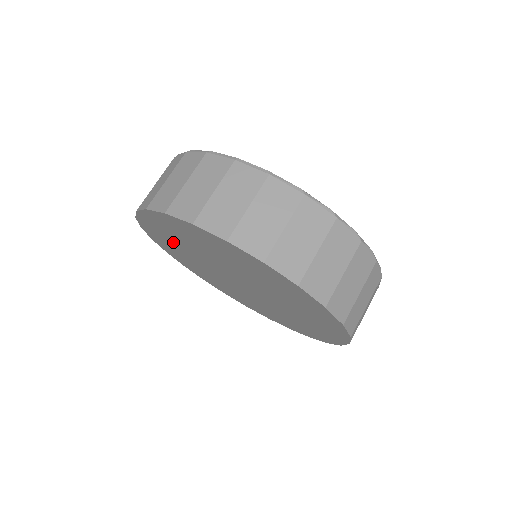
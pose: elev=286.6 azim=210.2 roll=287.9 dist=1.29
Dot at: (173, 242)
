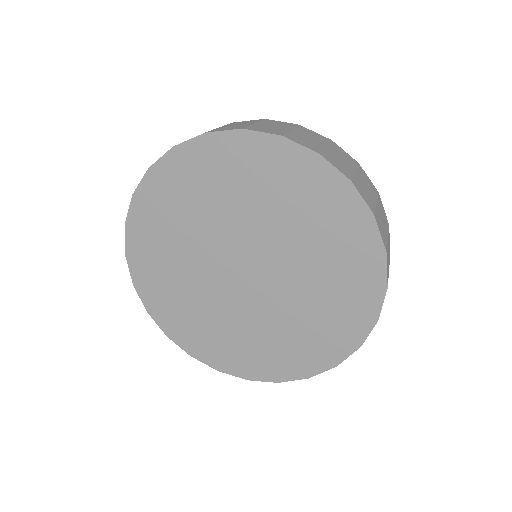
Dot at: (170, 226)
